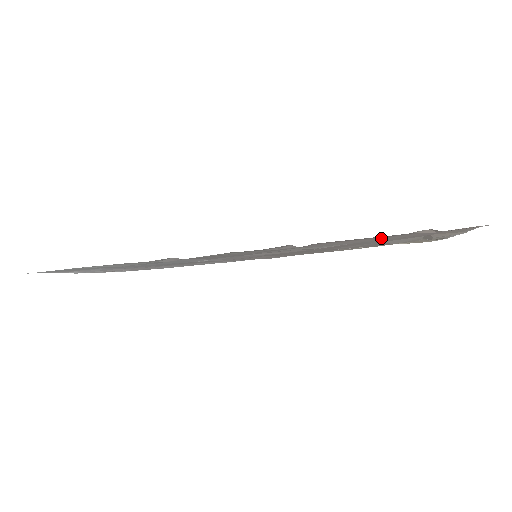
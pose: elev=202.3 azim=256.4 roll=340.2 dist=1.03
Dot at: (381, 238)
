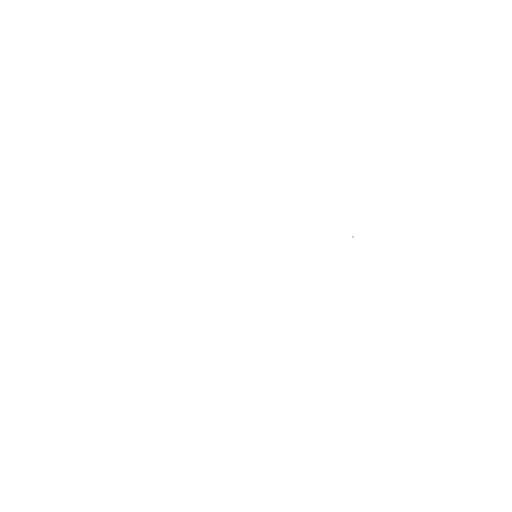
Dot at: occluded
